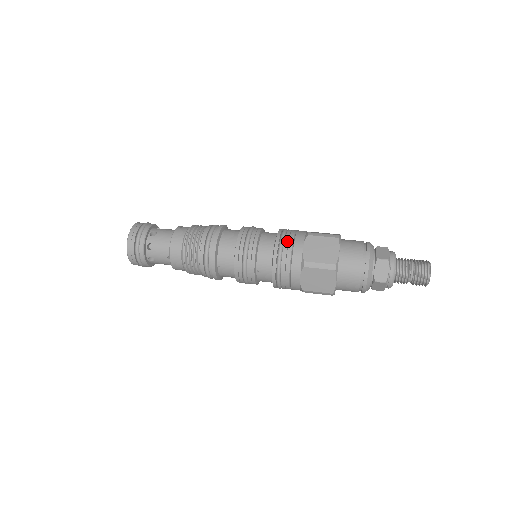
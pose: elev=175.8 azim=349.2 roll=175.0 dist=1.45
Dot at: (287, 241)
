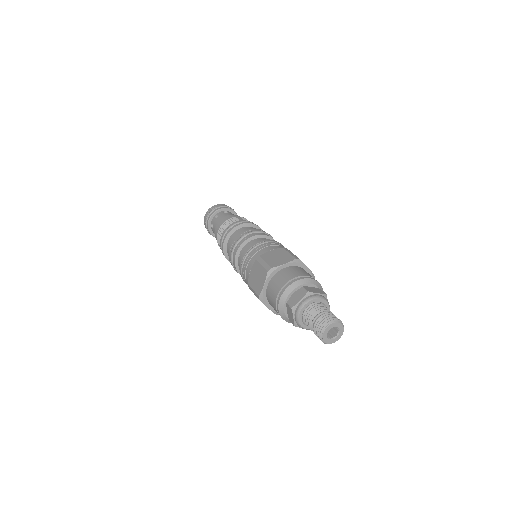
Dot at: (268, 243)
